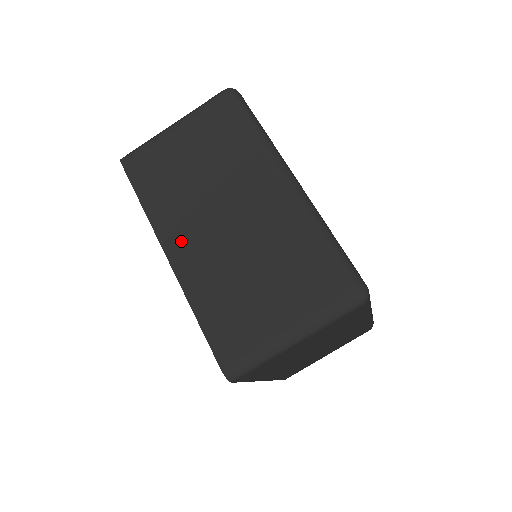
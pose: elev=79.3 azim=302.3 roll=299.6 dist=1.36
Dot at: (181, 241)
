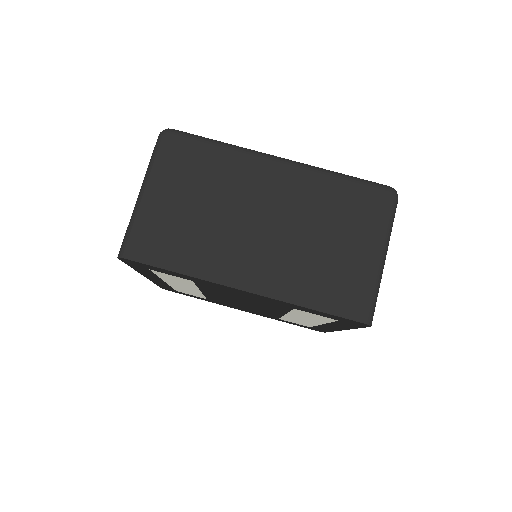
Dot at: occluded
